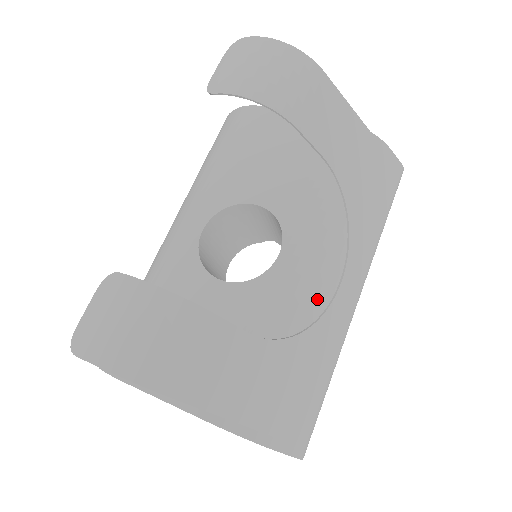
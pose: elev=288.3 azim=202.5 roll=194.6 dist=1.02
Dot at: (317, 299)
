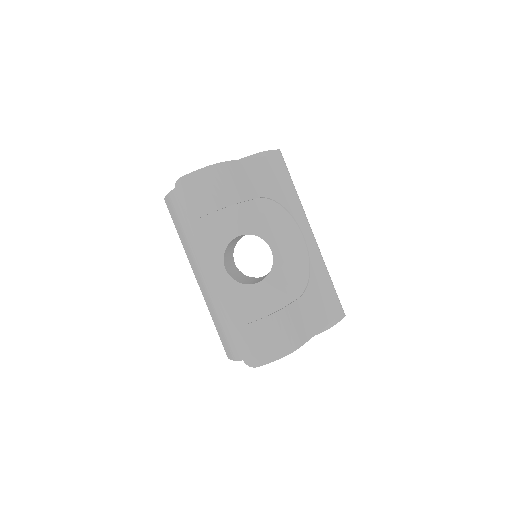
Dot at: (302, 254)
